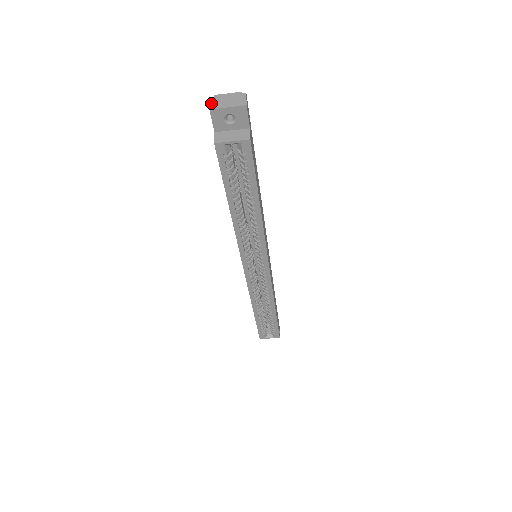
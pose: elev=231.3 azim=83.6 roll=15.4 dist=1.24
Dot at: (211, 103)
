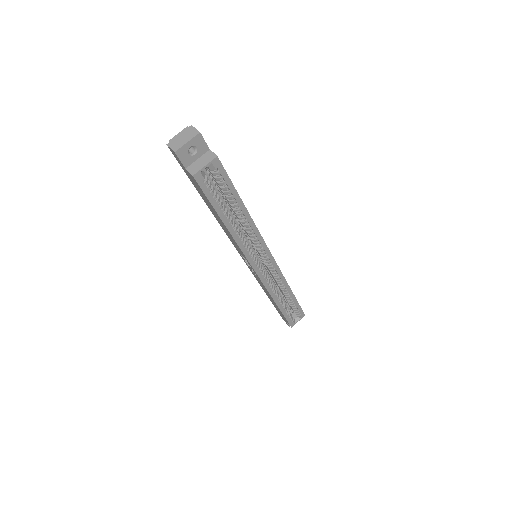
Dot at: (171, 148)
